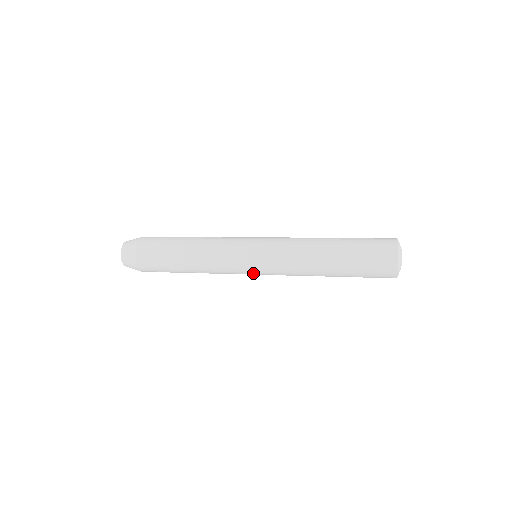
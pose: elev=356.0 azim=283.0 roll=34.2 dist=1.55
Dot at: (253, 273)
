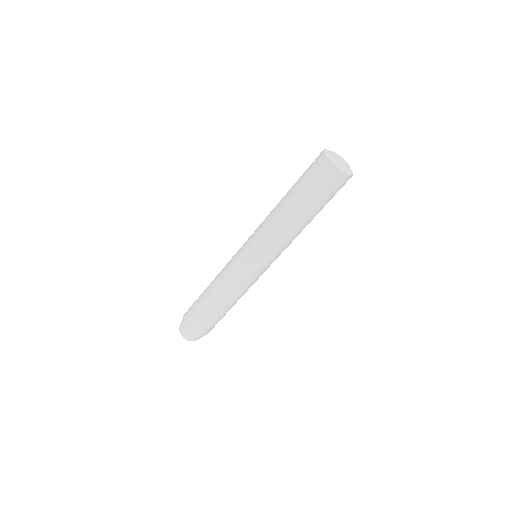
Dot at: (242, 249)
